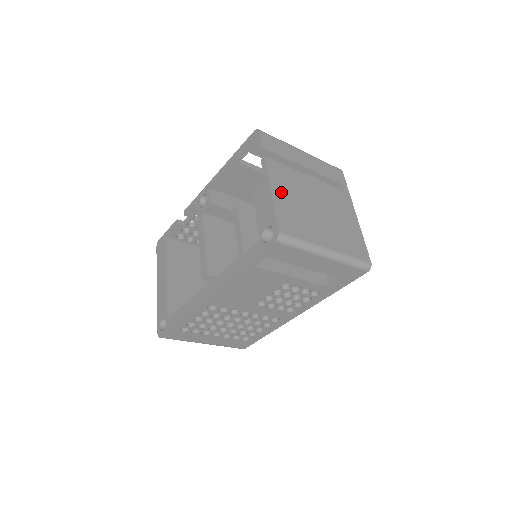
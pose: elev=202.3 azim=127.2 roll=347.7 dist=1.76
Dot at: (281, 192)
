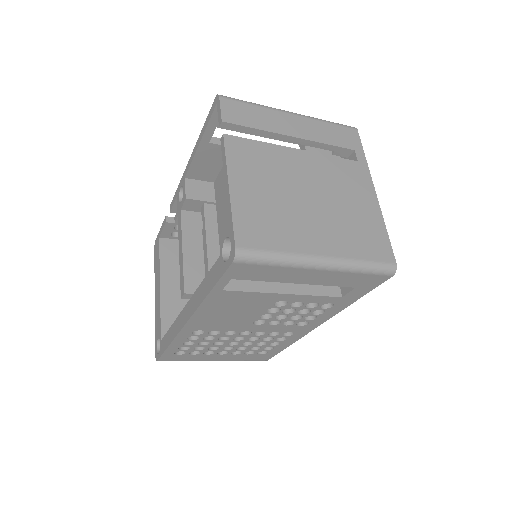
Dot at: (246, 183)
